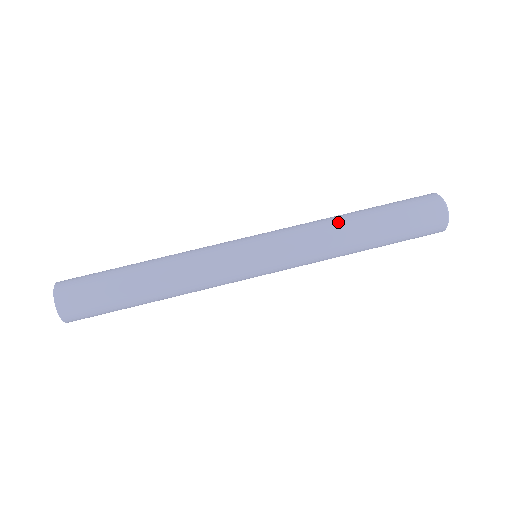
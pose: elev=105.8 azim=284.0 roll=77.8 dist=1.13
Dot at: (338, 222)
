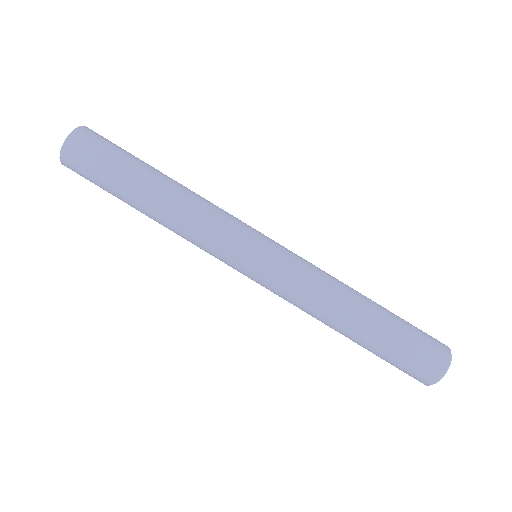
Dot at: (344, 300)
